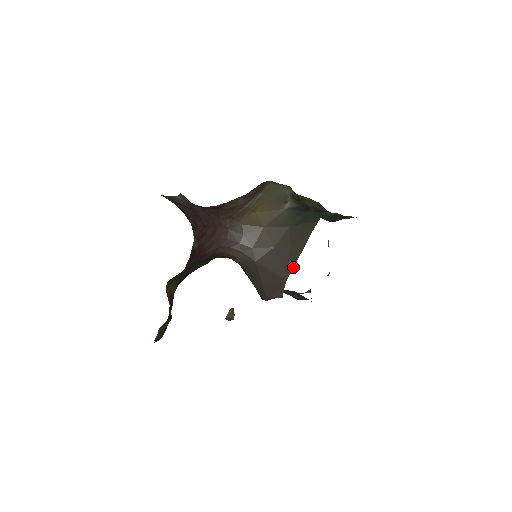
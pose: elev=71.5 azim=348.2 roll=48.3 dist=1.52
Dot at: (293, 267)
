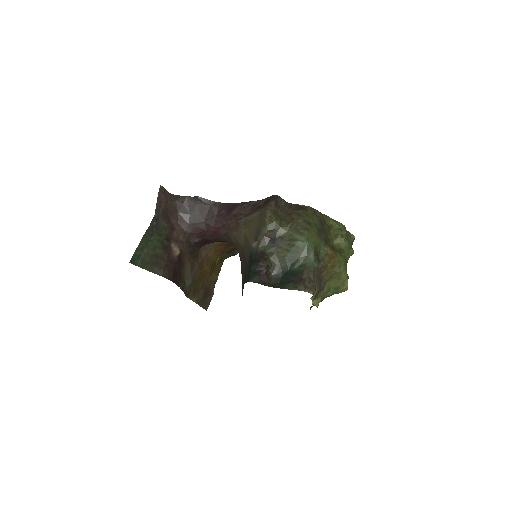
Dot at: occluded
